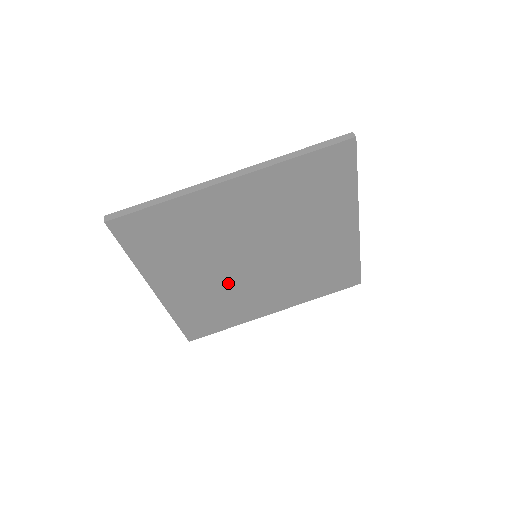
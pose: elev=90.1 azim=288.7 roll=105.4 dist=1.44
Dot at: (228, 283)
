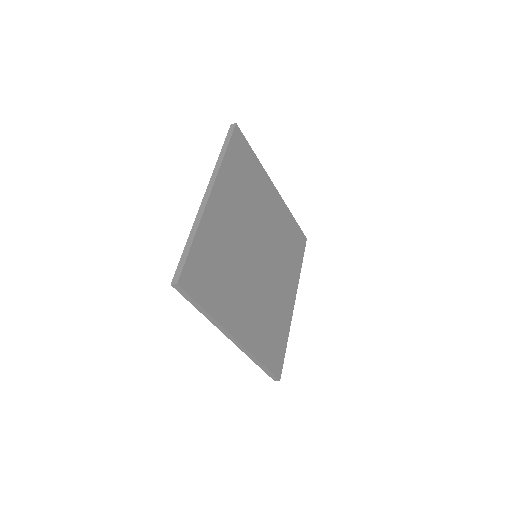
Dot at: (261, 293)
